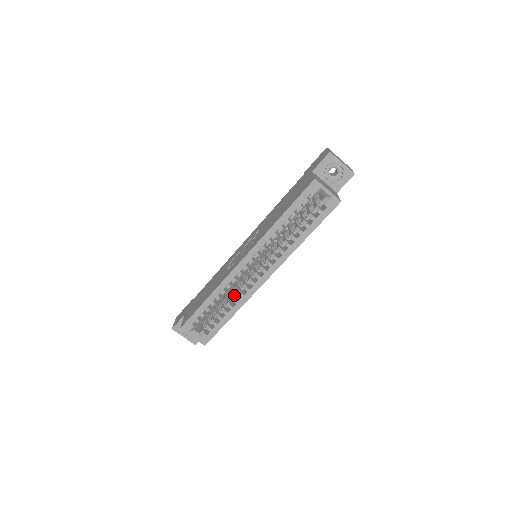
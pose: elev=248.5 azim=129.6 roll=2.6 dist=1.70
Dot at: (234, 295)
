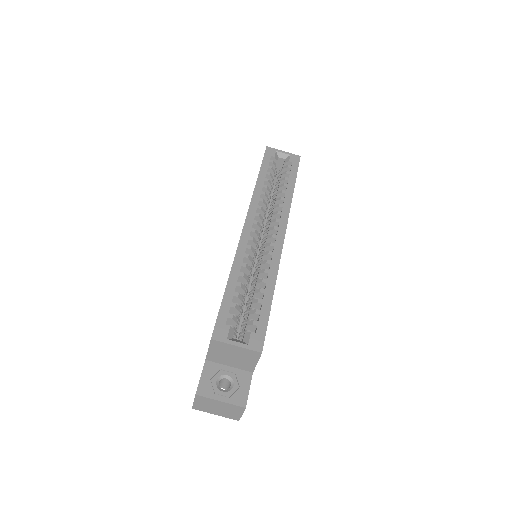
Dot at: (259, 272)
